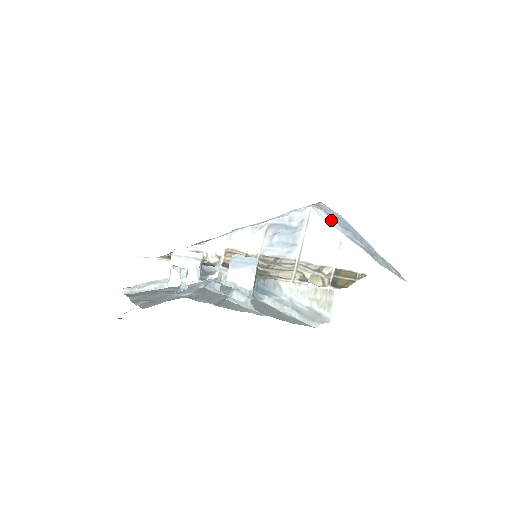
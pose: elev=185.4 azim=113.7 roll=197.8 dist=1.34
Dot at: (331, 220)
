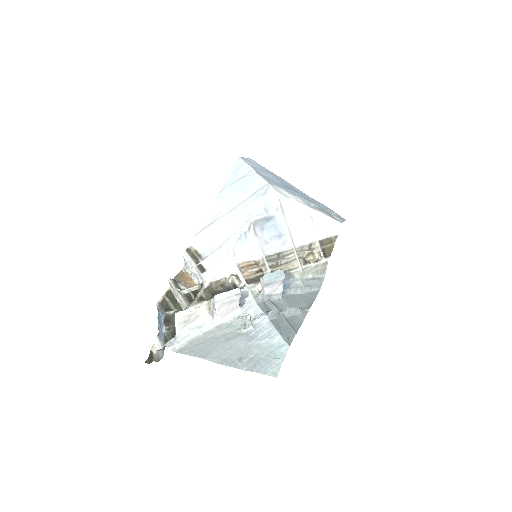
Dot at: (292, 195)
